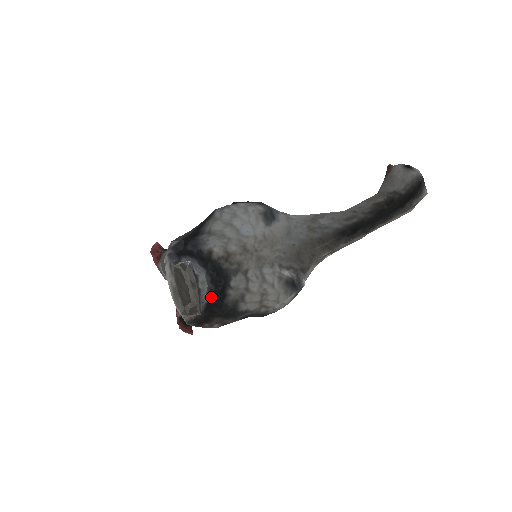
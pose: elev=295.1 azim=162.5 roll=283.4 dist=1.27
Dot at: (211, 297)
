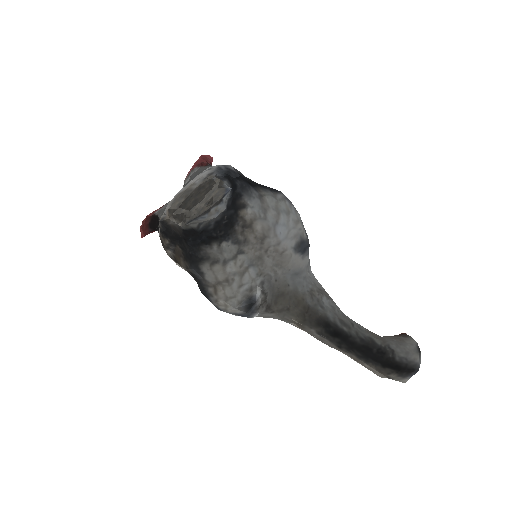
Dot at: (201, 230)
